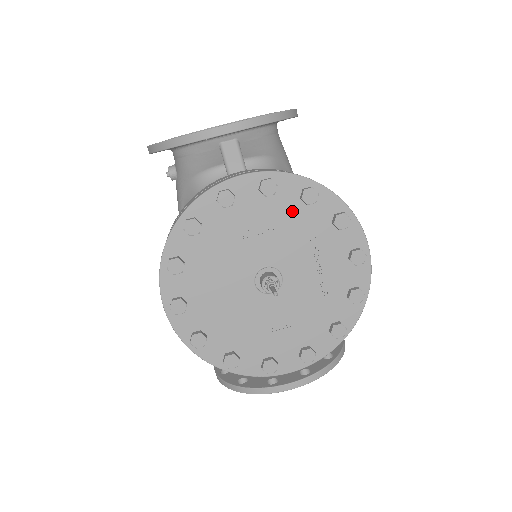
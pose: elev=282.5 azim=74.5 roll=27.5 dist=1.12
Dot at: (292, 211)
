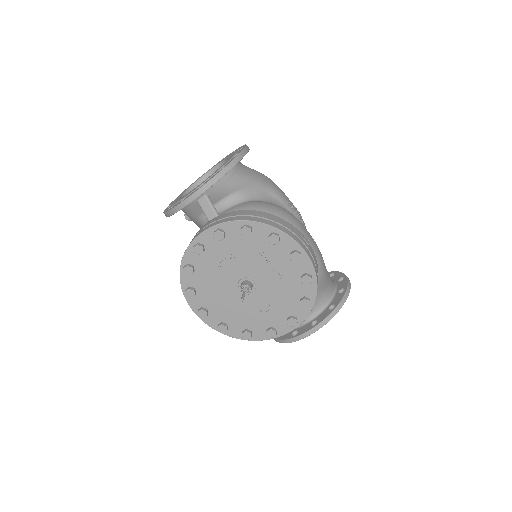
Dot at: (241, 242)
